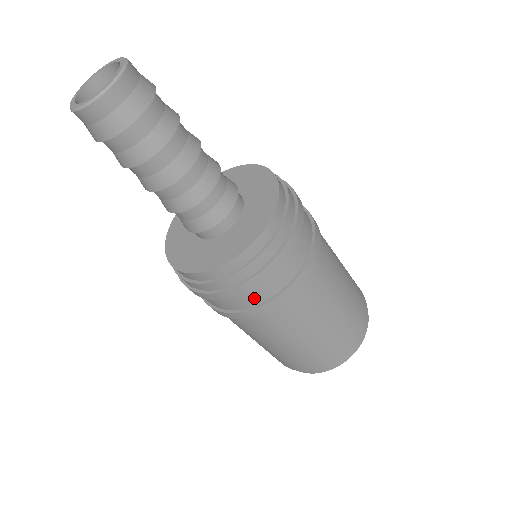
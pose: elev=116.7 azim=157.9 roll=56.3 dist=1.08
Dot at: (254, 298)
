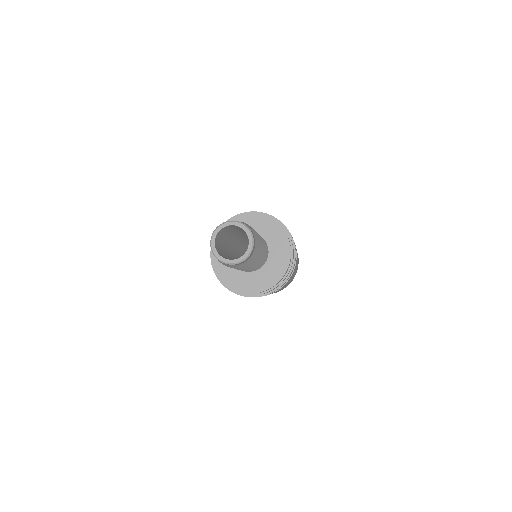
Dot at: occluded
